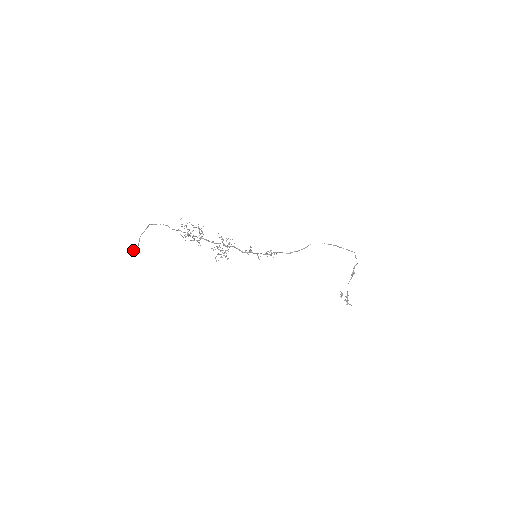
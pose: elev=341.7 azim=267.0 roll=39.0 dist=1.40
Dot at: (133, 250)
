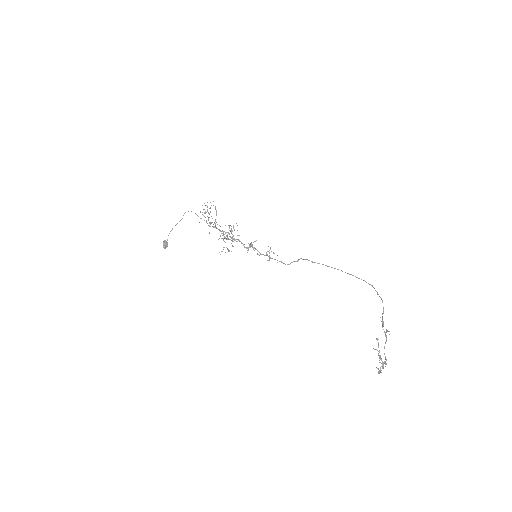
Dot at: (163, 242)
